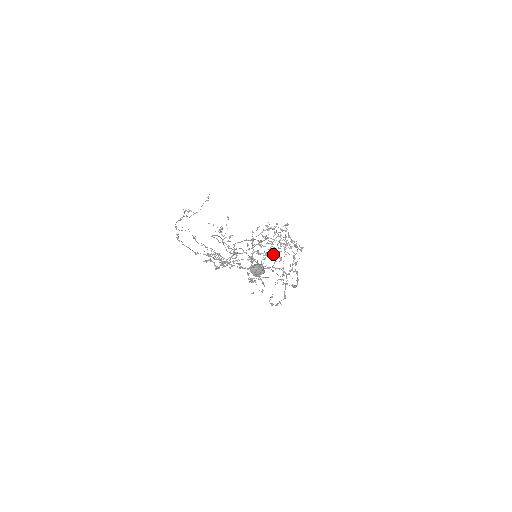
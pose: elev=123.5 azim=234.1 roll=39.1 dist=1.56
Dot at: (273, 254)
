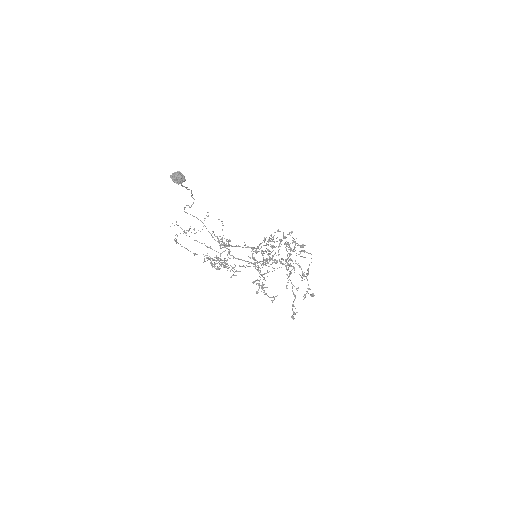
Dot at: occluded
